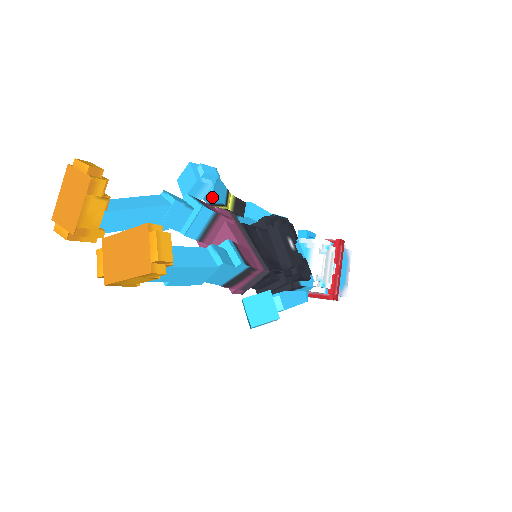
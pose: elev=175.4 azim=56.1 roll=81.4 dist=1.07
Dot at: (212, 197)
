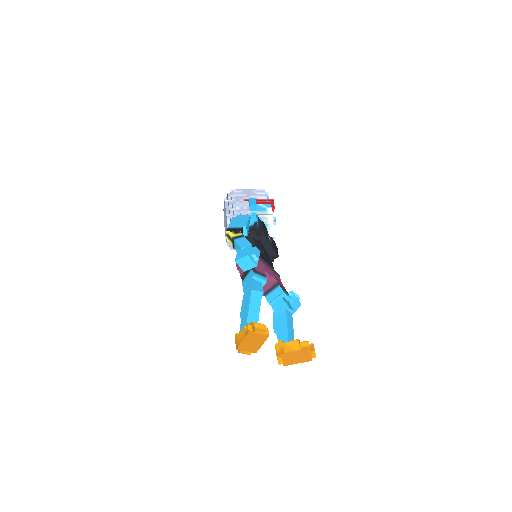
Dot at: occluded
